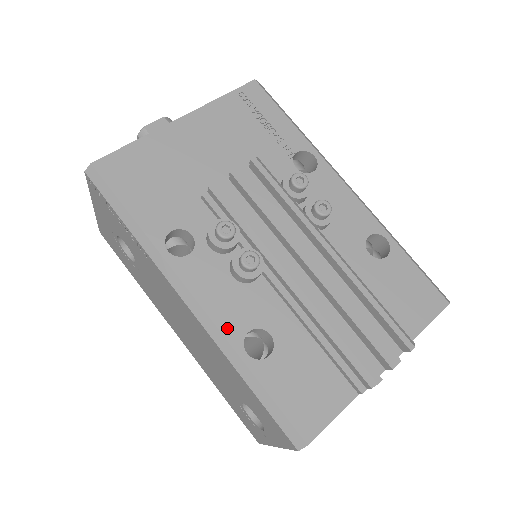
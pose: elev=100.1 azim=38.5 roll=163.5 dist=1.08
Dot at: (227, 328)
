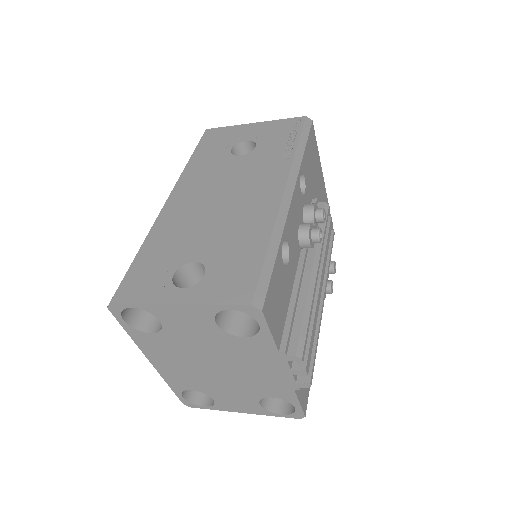
Dot at: (288, 224)
